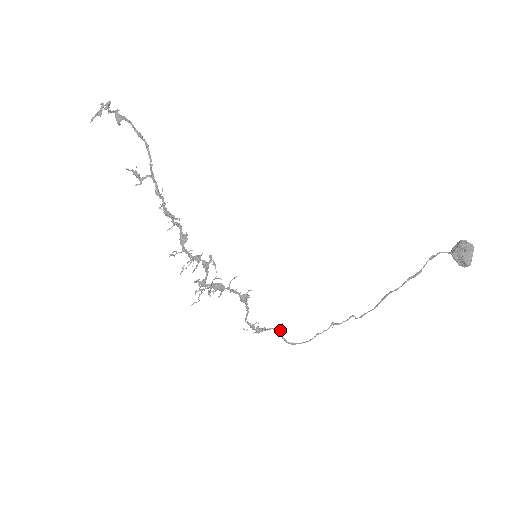
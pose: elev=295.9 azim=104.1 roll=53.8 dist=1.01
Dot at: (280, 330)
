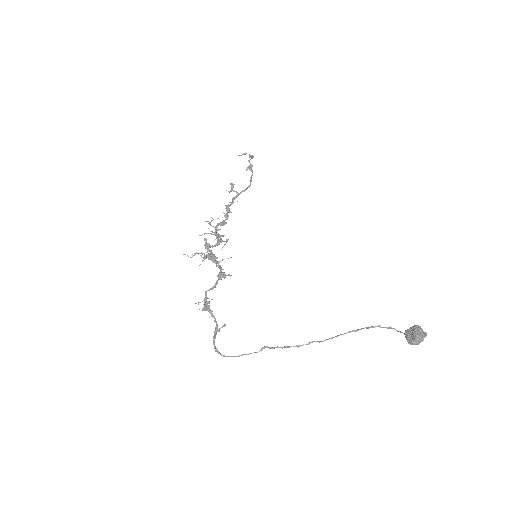
Dot at: (219, 328)
